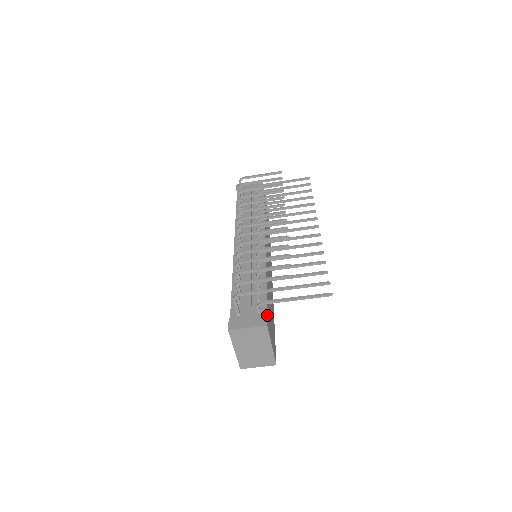
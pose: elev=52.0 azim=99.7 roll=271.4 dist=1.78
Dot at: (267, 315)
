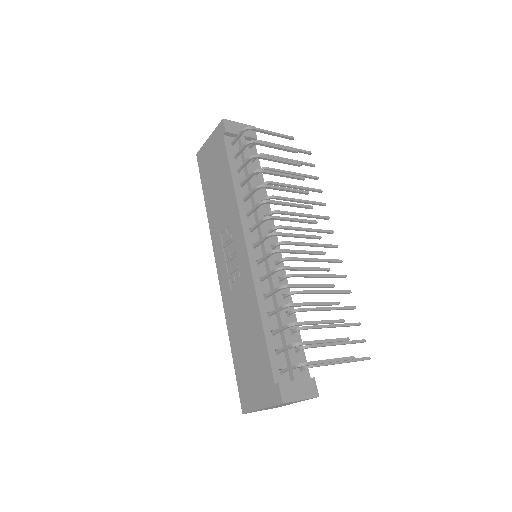
Dot at: occluded
